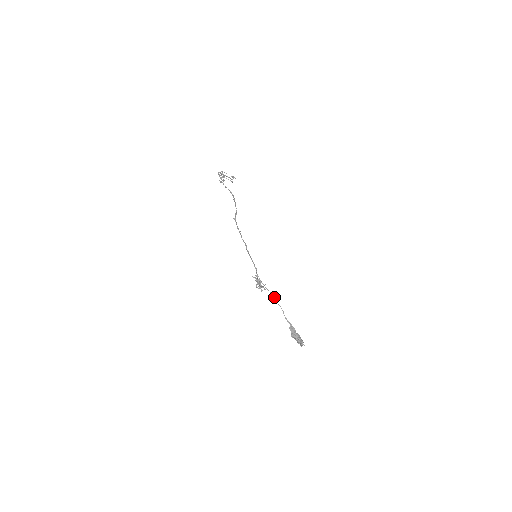
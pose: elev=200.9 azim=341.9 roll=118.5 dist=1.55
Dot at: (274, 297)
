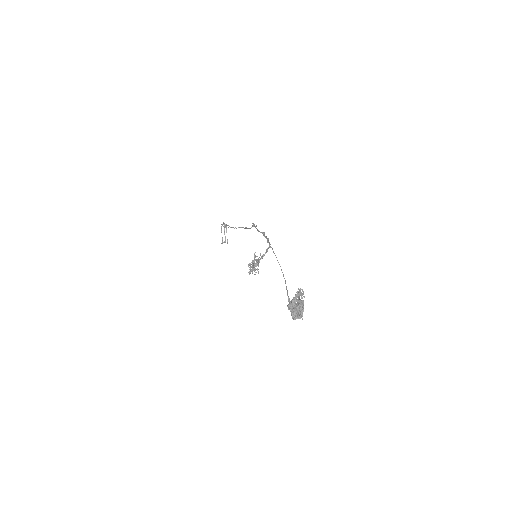
Dot at: occluded
